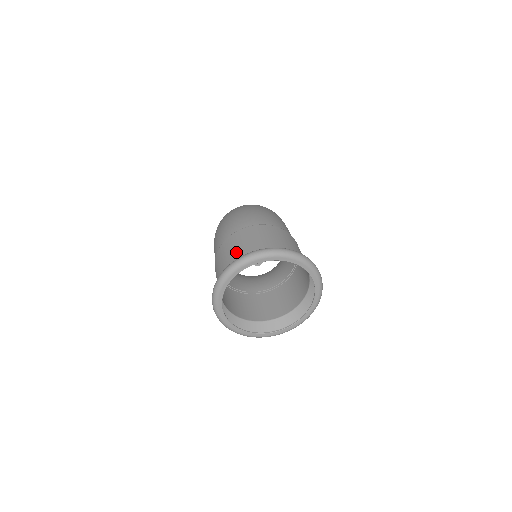
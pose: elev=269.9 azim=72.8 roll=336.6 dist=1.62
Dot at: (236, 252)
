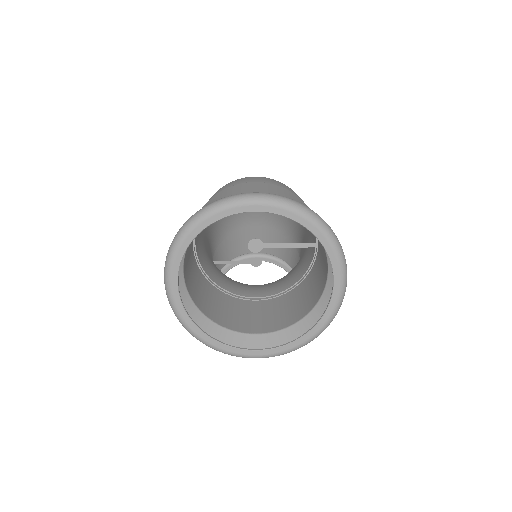
Dot at: occluded
